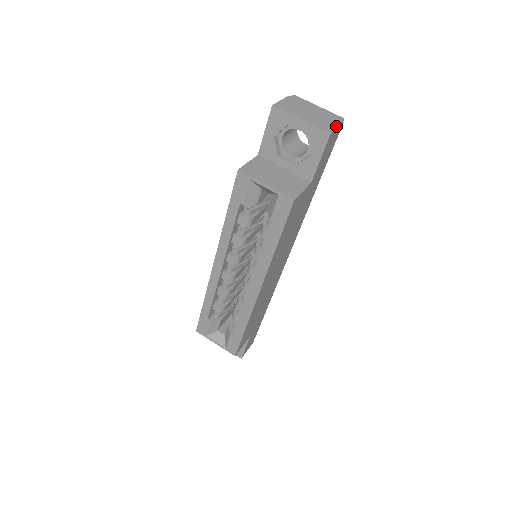
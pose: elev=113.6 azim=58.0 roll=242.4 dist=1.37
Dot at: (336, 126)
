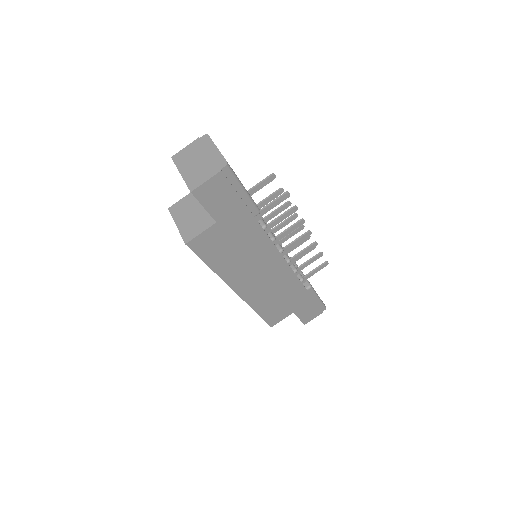
Dot at: (206, 179)
